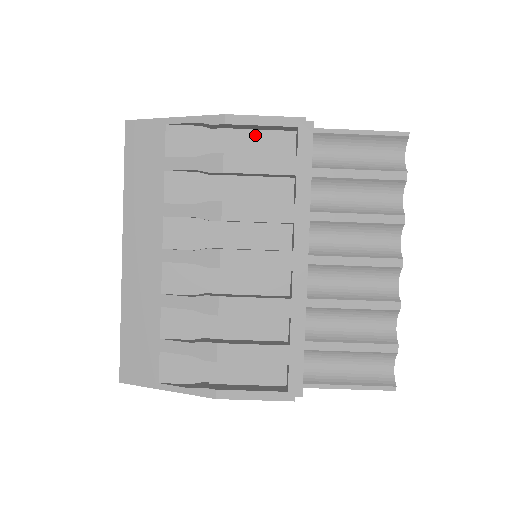
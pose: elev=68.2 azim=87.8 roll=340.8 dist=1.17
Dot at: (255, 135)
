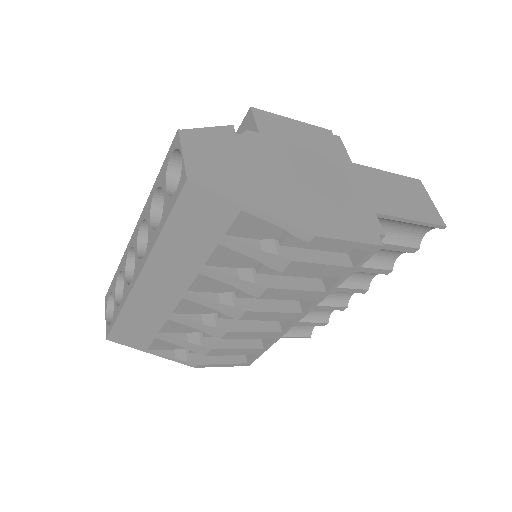
Dot at: occluded
